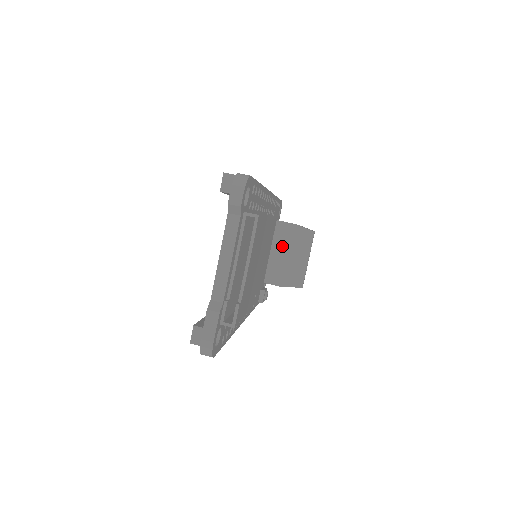
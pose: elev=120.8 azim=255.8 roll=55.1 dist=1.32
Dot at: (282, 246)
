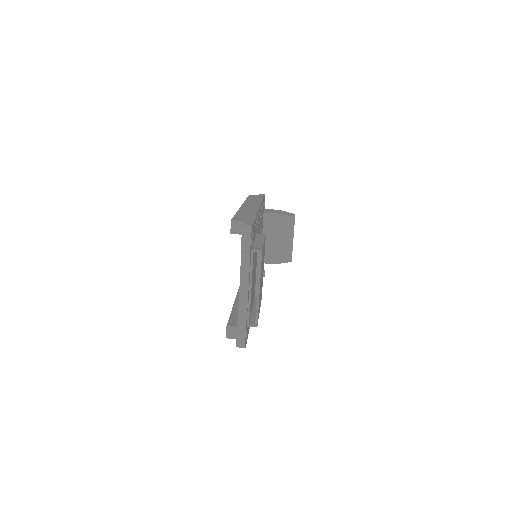
Dot at: (271, 232)
